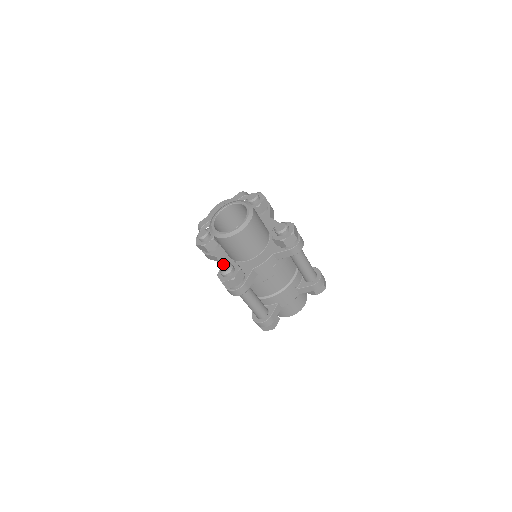
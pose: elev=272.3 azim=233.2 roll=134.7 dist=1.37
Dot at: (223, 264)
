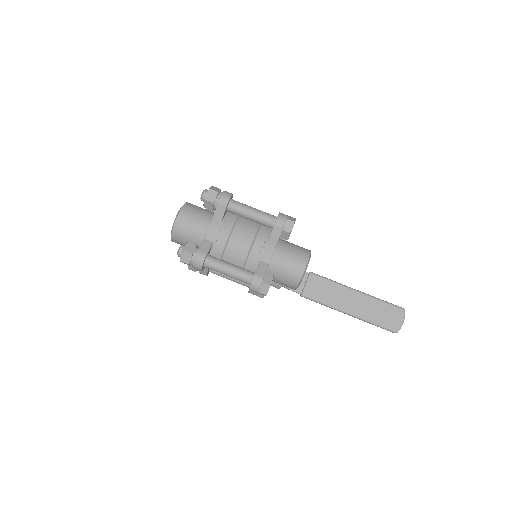
Dot at: occluded
